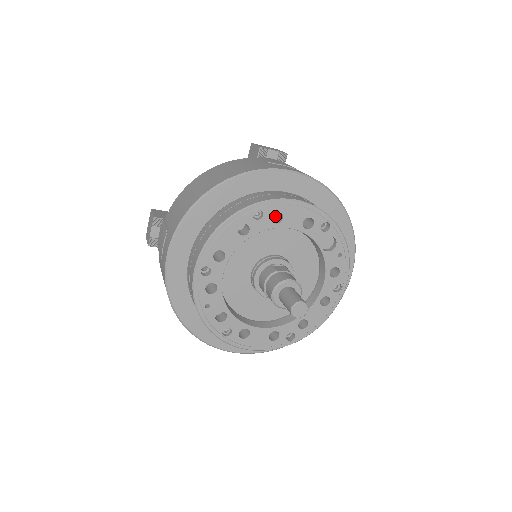
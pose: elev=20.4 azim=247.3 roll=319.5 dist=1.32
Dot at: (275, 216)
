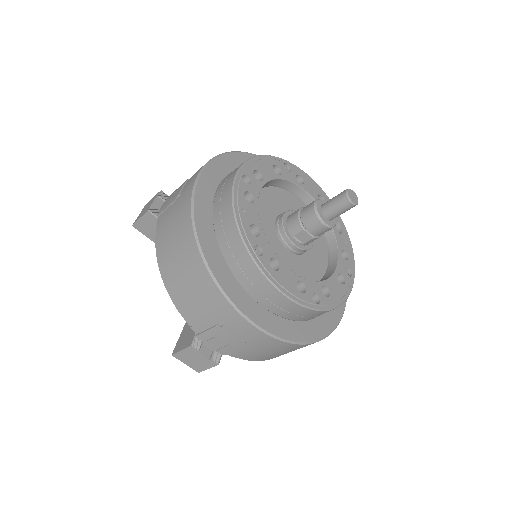
Dot at: occluded
